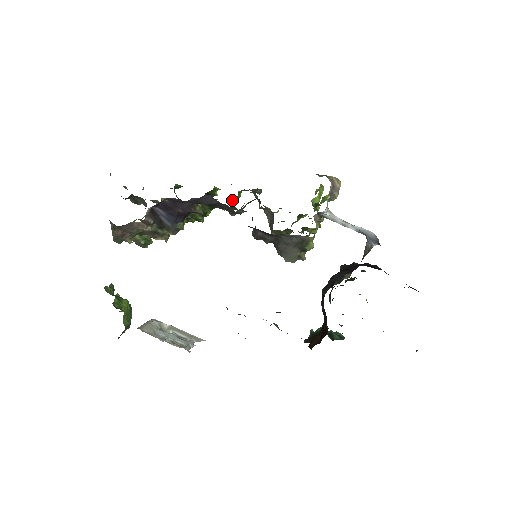
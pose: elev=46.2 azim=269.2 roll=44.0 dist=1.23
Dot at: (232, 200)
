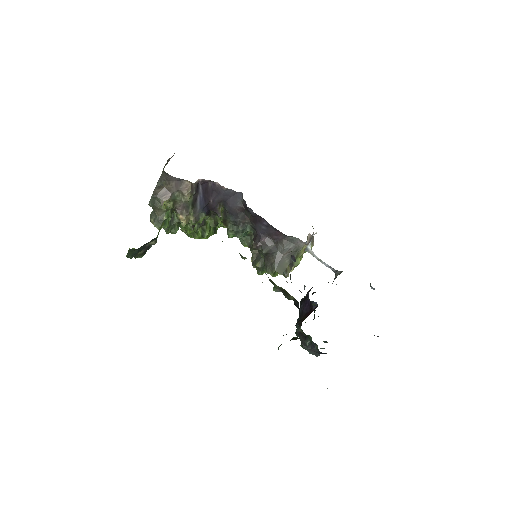
Dot at: occluded
